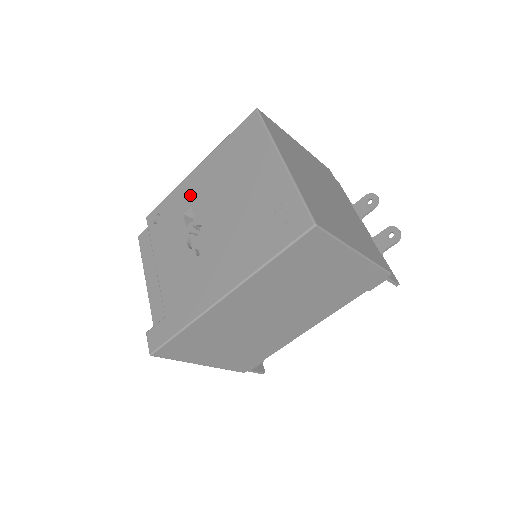
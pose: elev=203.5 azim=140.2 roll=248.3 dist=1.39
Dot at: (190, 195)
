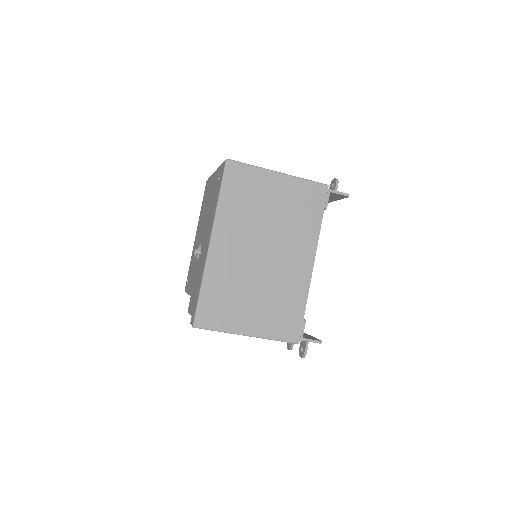
Dot at: (195, 247)
